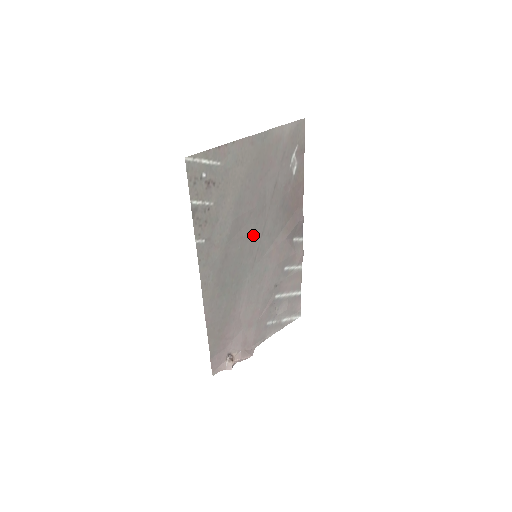
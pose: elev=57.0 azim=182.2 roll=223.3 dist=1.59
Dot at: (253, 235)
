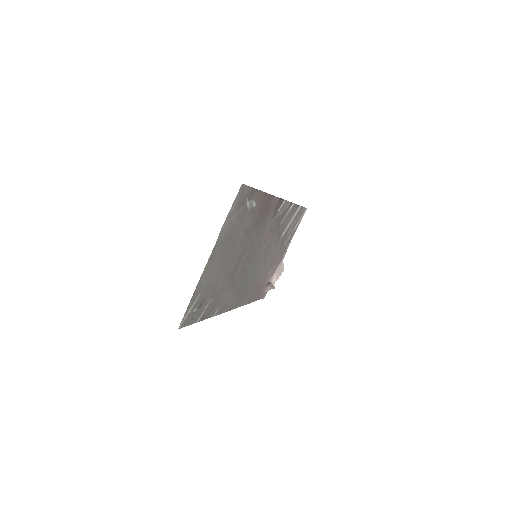
Dot at: (247, 258)
